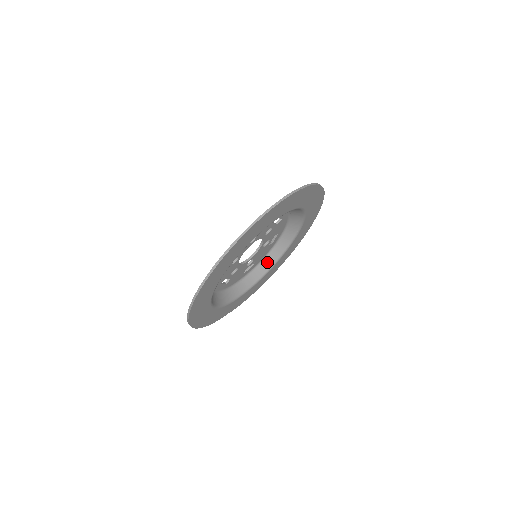
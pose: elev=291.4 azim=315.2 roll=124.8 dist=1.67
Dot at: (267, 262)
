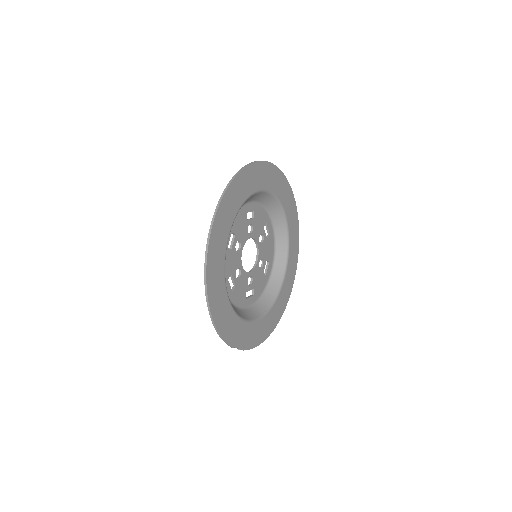
Dot at: (265, 301)
